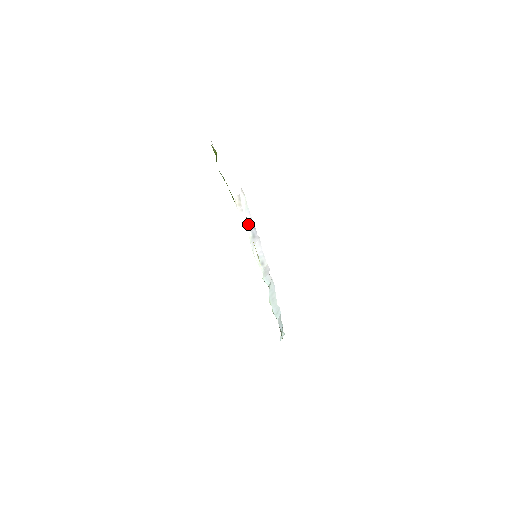
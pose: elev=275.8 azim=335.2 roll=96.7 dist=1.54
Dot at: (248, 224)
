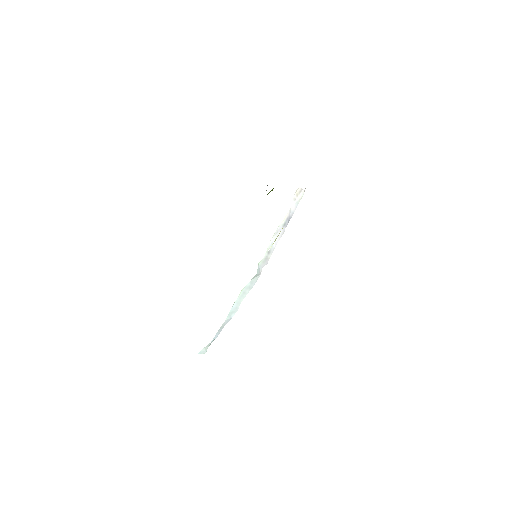
Dot at: (289, 213)
